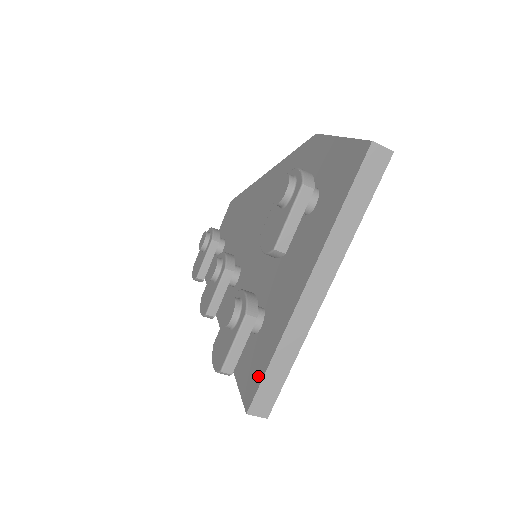
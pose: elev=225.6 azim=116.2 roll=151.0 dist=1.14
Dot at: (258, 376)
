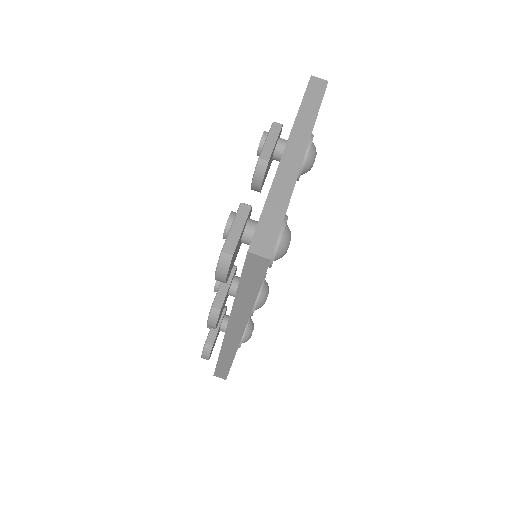
Dot at: occluded
